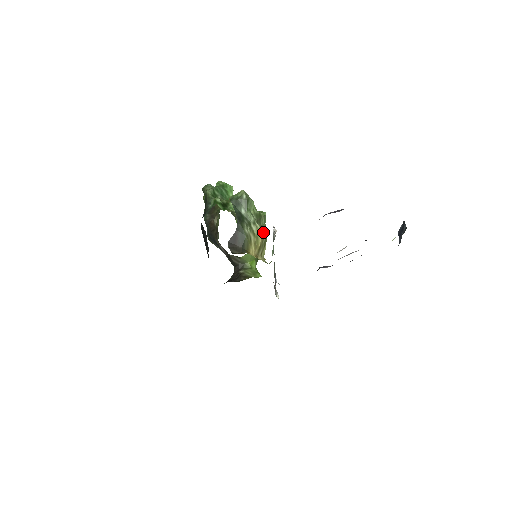
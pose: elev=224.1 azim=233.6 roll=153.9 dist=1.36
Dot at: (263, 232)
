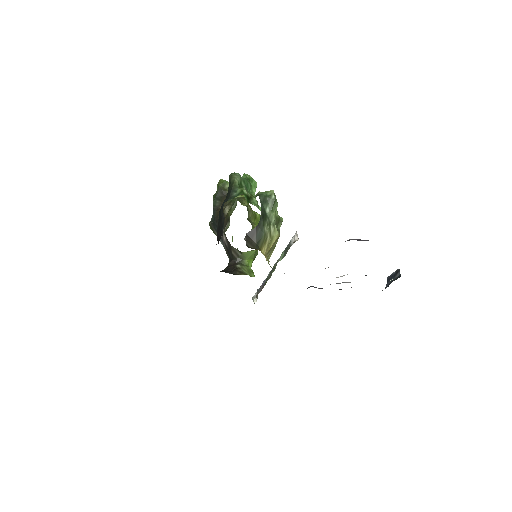
Dot at: (278, 236)
